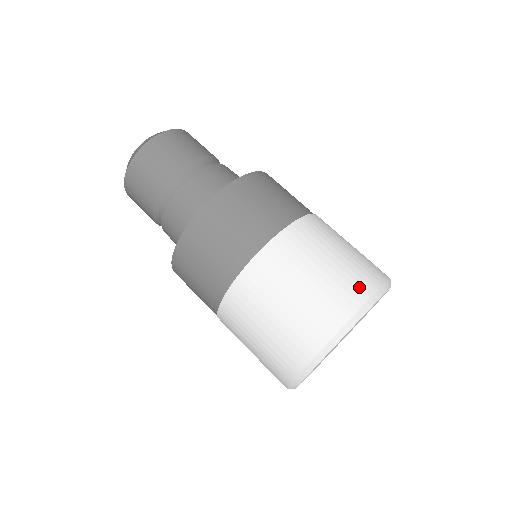
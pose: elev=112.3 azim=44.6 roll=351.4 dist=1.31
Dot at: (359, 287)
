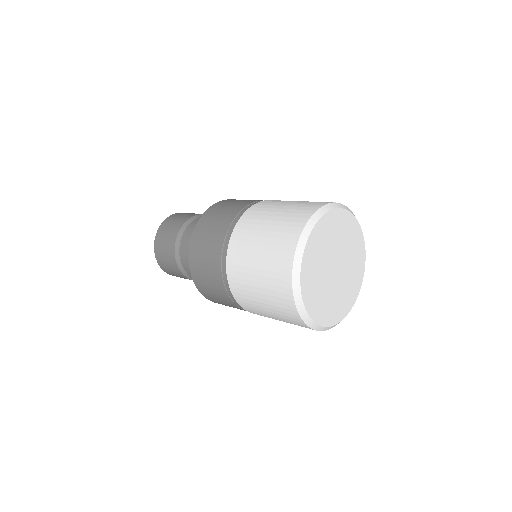
Dot at: occluded
